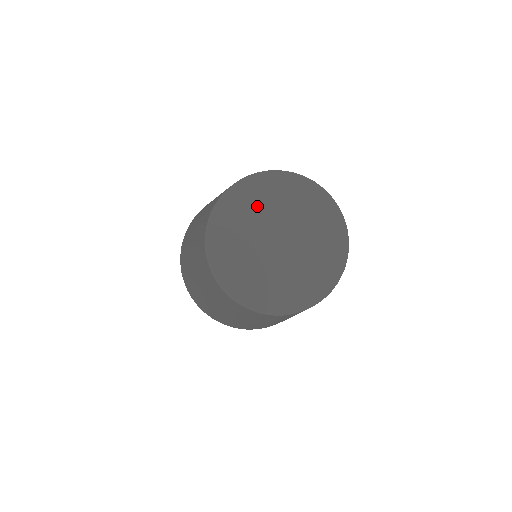
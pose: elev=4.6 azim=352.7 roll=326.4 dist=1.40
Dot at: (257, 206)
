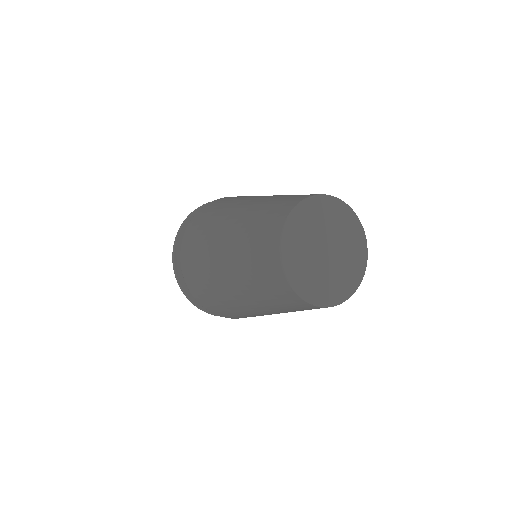
Dot at: (309, 227)
